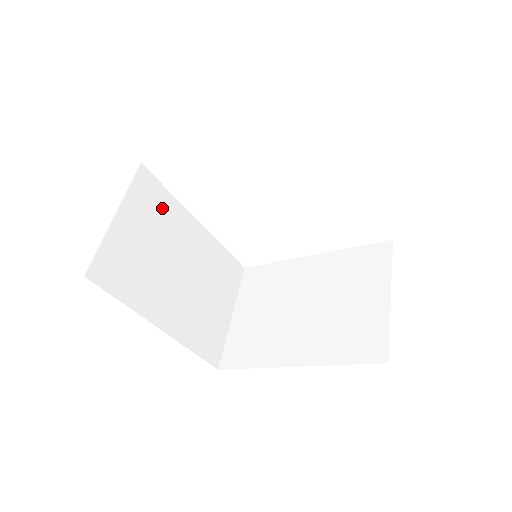
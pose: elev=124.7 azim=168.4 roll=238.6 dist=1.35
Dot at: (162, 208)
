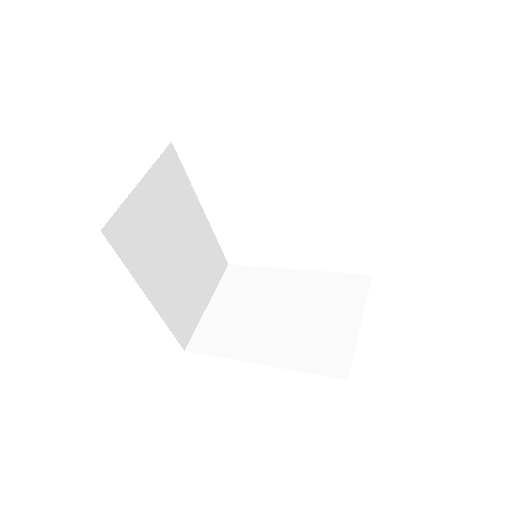
Dot at: (177, 188)
